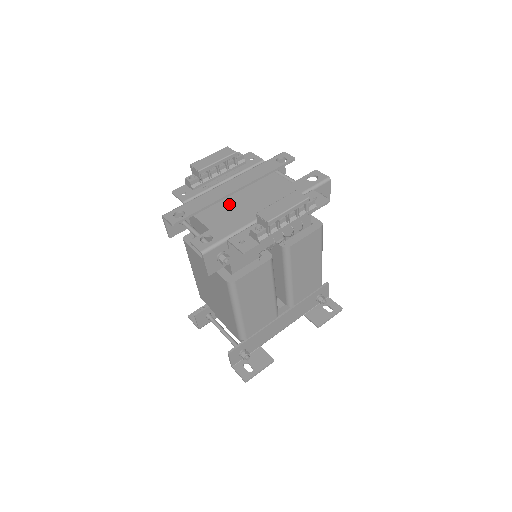
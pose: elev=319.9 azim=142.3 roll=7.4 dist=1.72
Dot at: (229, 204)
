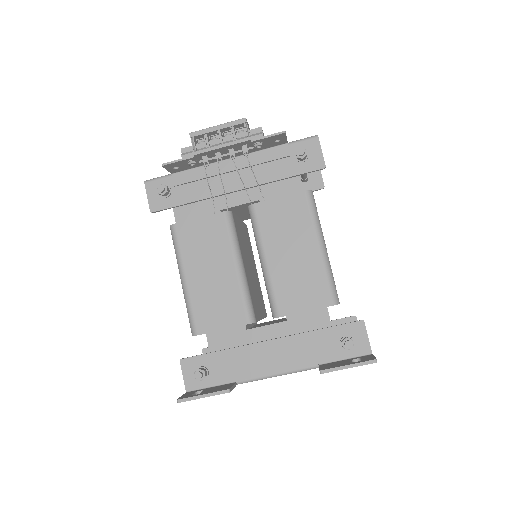
Dot at: occluded
